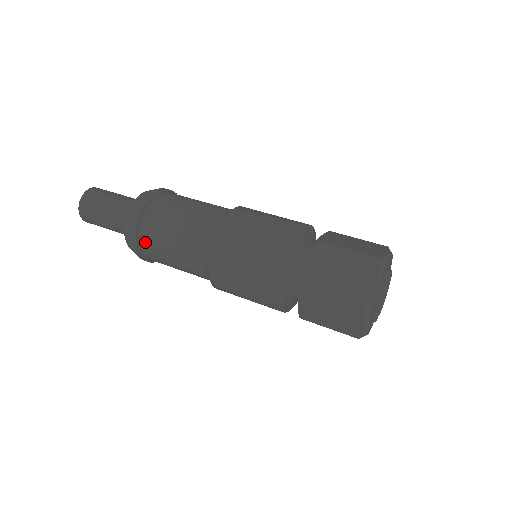
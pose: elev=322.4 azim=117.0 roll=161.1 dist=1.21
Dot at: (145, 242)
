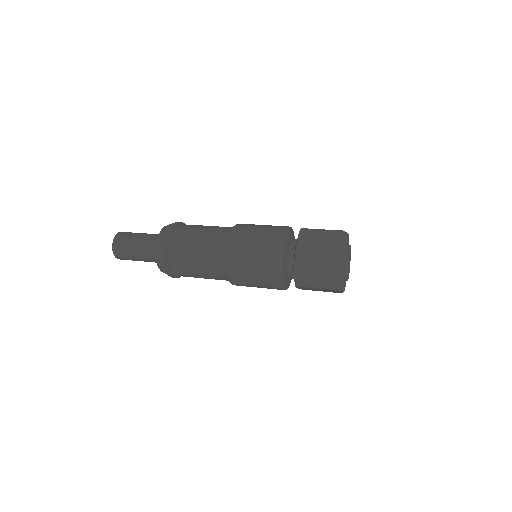
Dot at: (174, 250)
